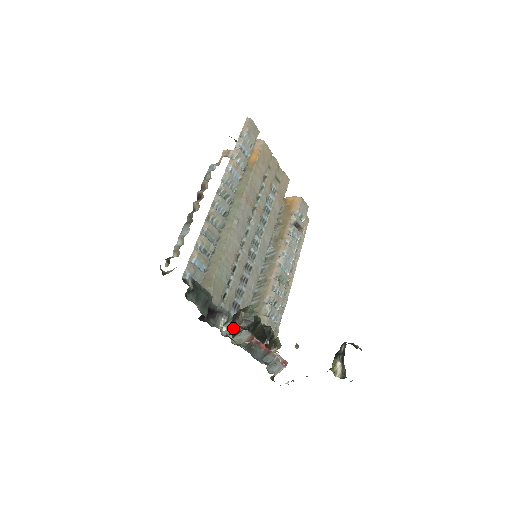
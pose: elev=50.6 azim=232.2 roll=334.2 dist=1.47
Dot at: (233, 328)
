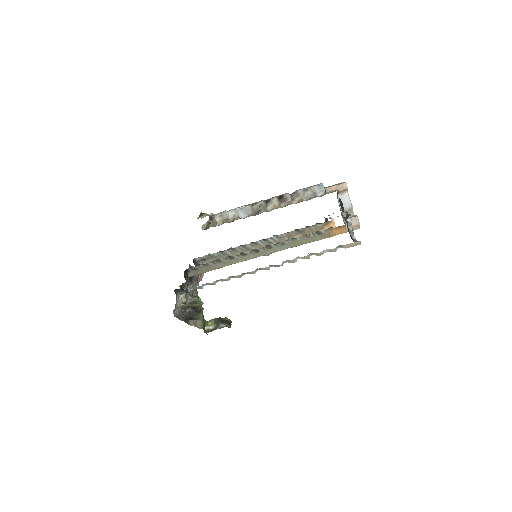
Dot at: occluded
